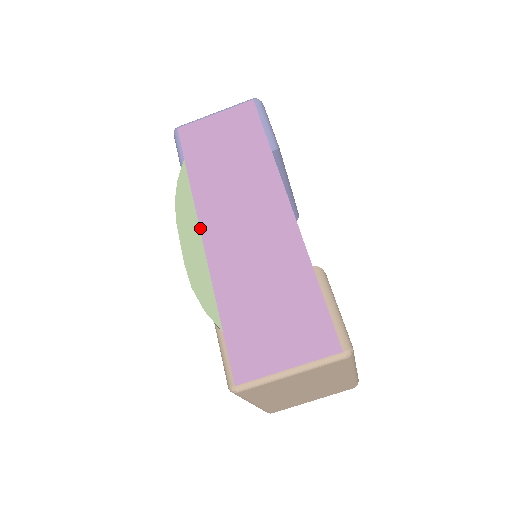
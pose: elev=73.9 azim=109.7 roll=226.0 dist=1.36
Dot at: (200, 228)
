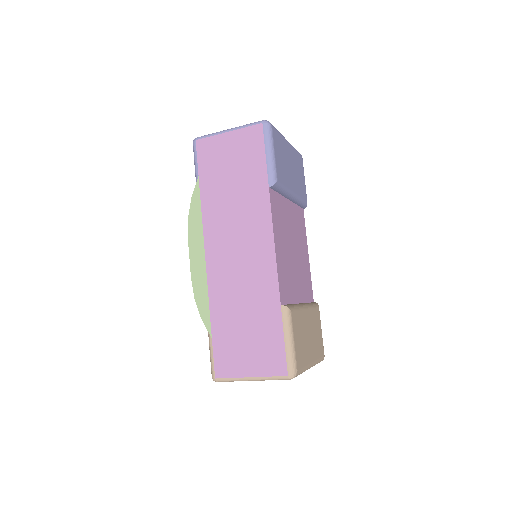
Dot at: (205, 248)
